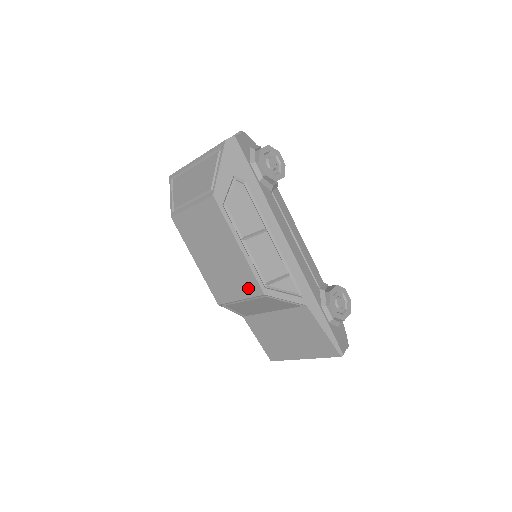
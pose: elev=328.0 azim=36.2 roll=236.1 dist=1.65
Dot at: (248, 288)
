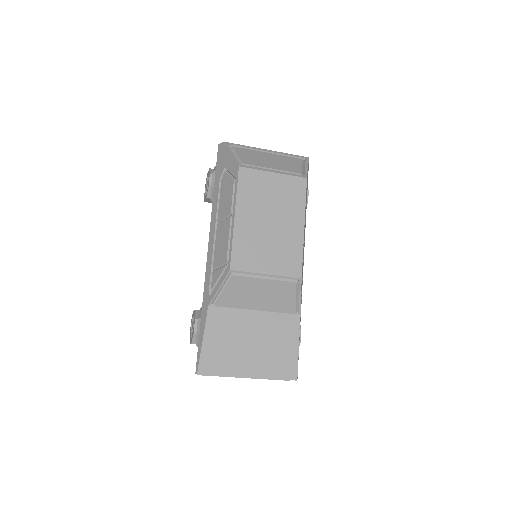
Dot at: (286, 266)
